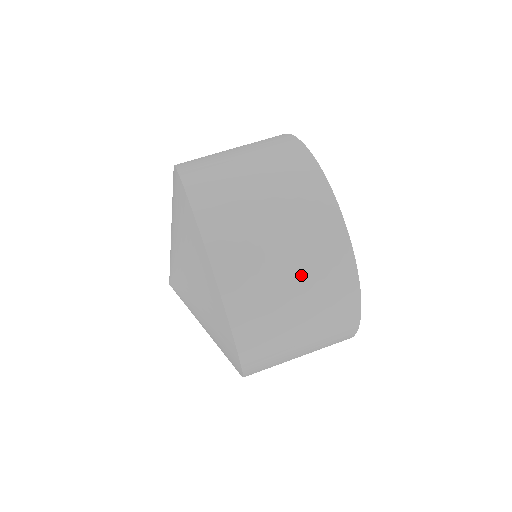
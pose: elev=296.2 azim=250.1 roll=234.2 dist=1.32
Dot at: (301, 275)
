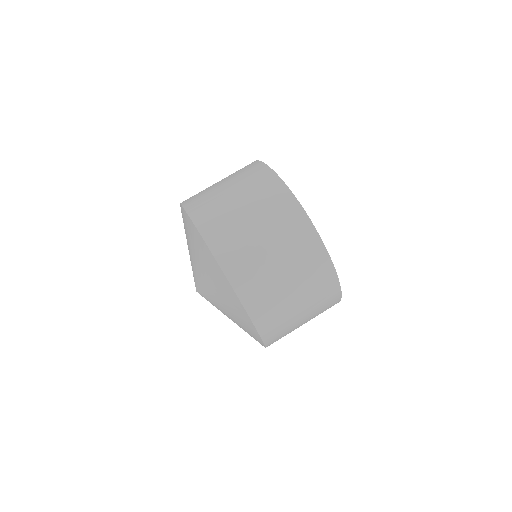
Dot at: (258, 215)
